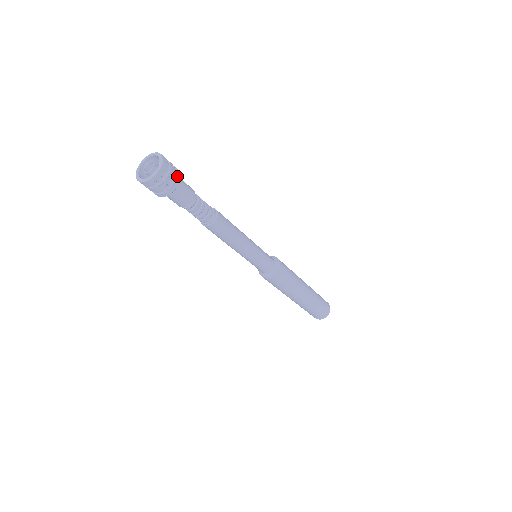
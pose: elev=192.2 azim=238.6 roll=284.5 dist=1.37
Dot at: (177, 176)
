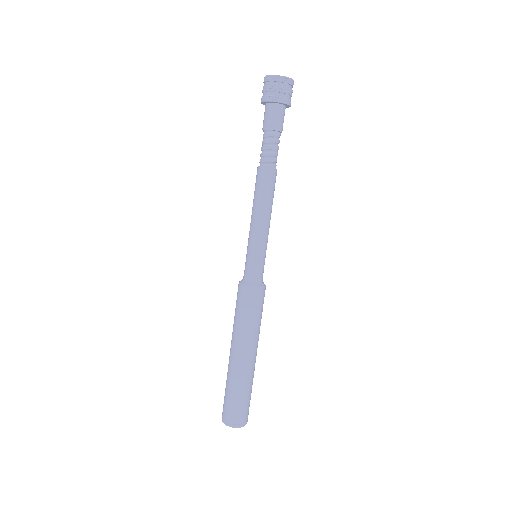
Dot at: occluded
